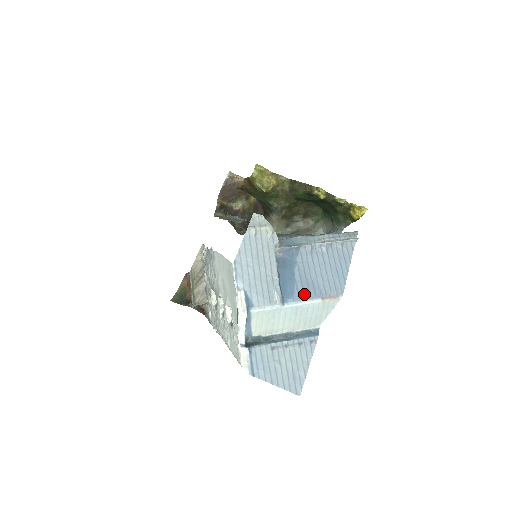
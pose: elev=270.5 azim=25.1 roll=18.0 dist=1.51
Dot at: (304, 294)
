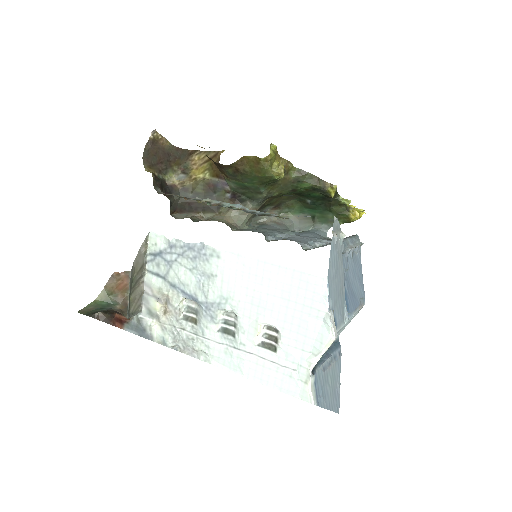
Dot at: (353, 306)
